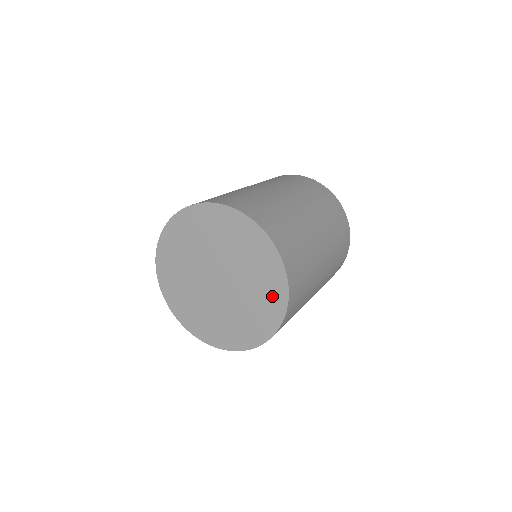
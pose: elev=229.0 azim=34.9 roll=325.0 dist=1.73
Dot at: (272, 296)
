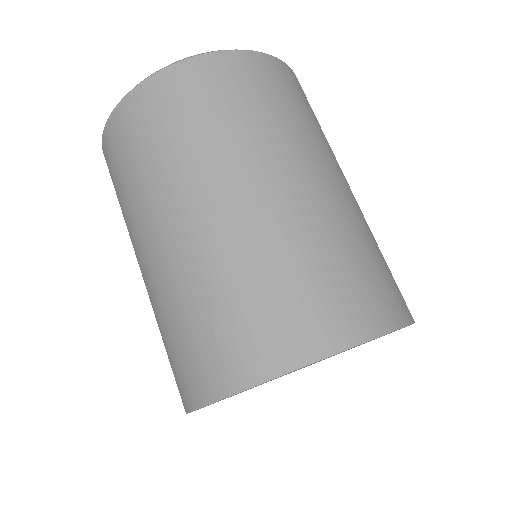
Dot at: occluded
